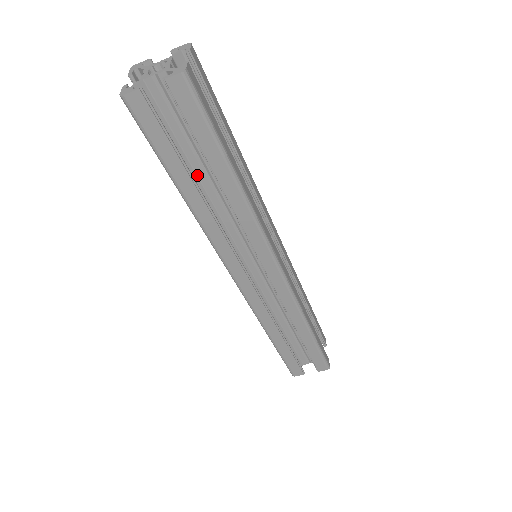
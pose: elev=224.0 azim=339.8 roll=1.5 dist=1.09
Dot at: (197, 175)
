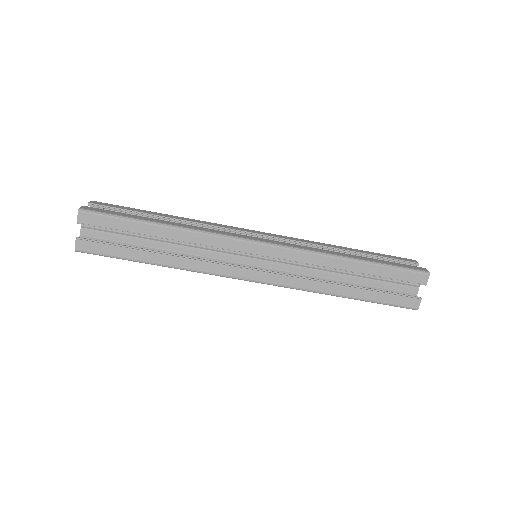
Dot at: (155, 248)
